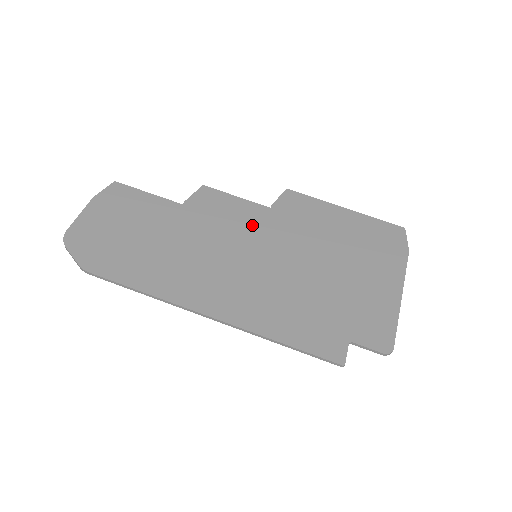
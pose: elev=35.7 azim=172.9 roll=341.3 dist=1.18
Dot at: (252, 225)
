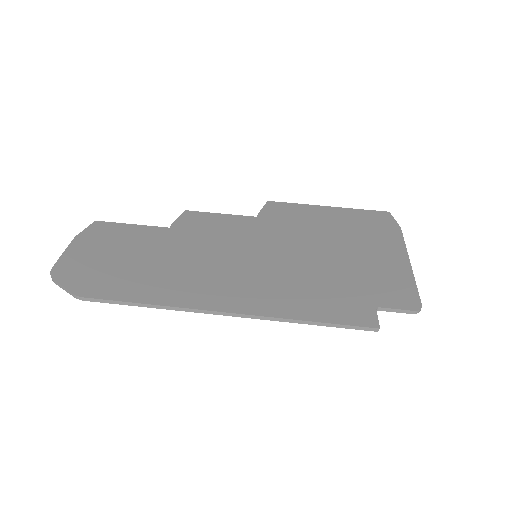
Dot at: (244, 232)
